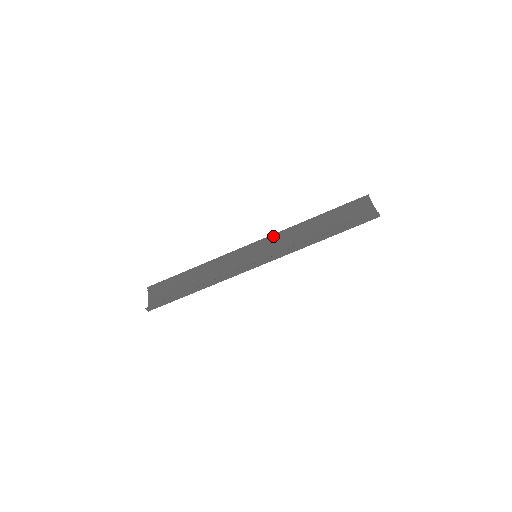
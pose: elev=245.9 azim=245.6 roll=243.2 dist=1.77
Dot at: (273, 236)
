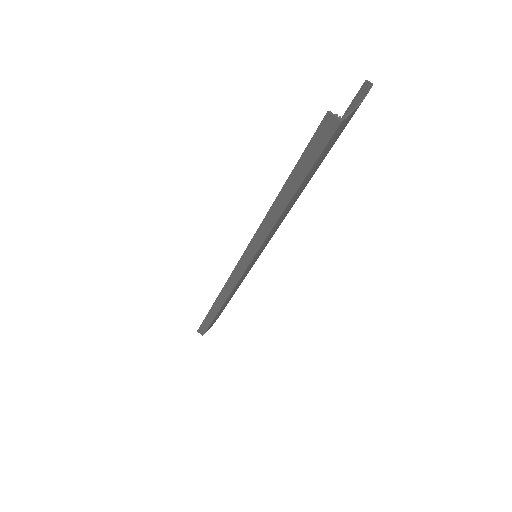
Dot at: occluded
